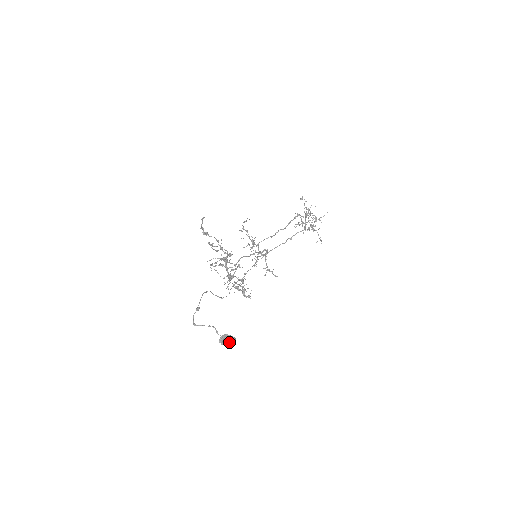
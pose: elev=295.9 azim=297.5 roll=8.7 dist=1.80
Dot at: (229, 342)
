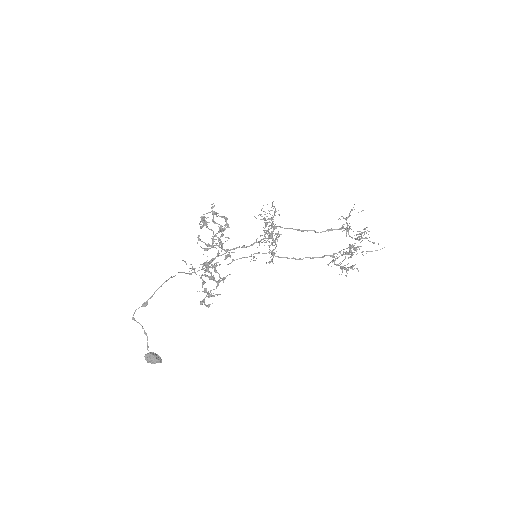
Dot at: (153, 363)
